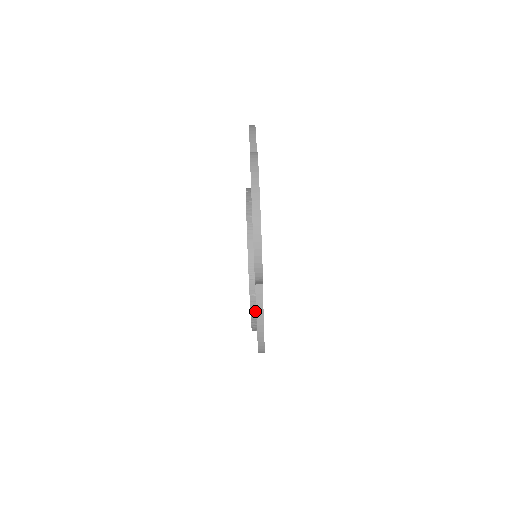
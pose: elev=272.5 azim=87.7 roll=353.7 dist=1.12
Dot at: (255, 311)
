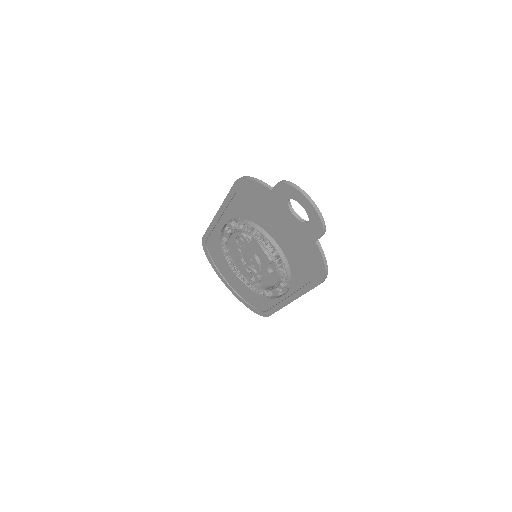
Dot at: (290, 276)
